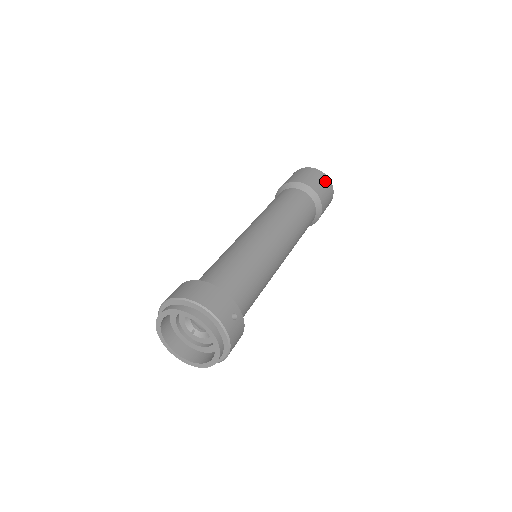
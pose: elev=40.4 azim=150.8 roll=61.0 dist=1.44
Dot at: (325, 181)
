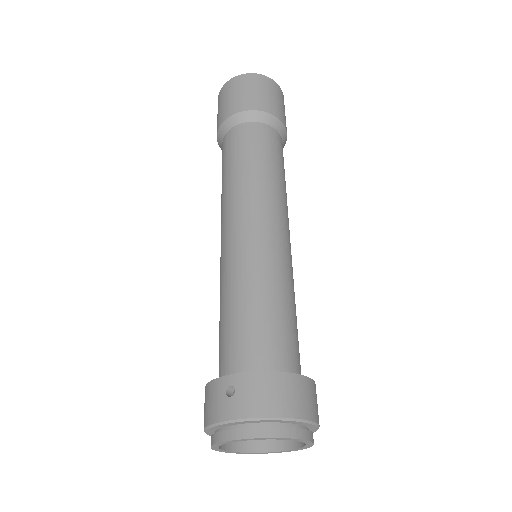
Dot at: (283, 102)
